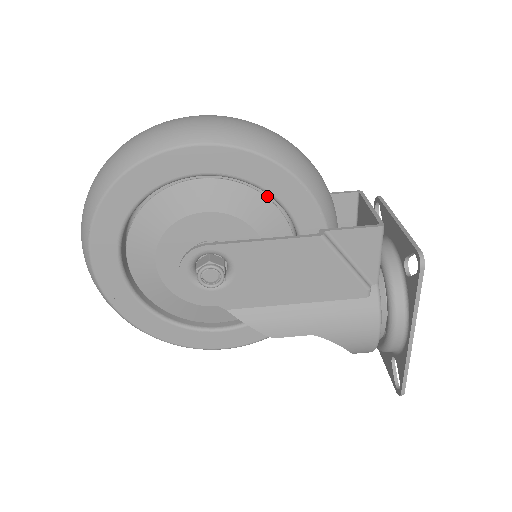
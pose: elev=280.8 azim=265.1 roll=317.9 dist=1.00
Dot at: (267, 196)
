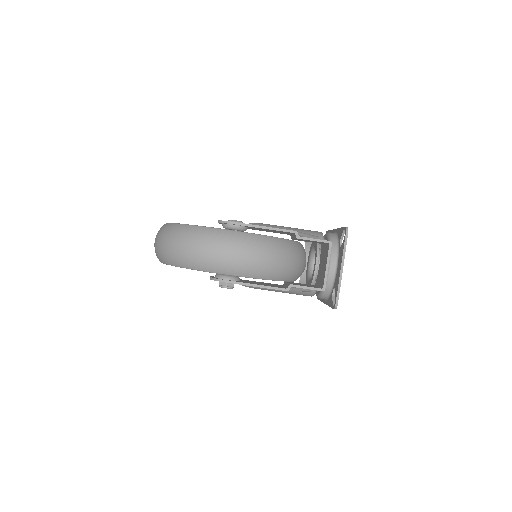
Dot at: occluded
